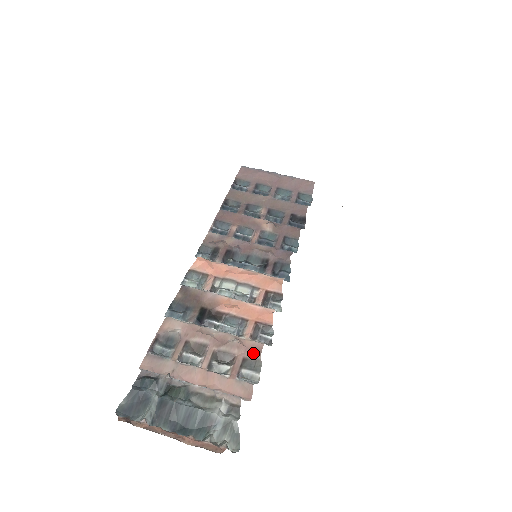
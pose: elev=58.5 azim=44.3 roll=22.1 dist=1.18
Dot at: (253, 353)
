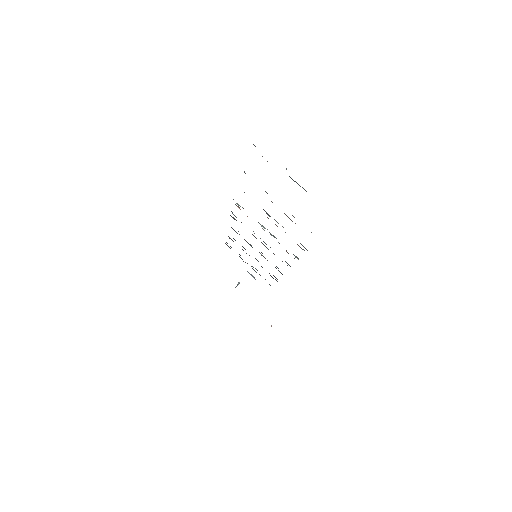
Dot at: occluded
